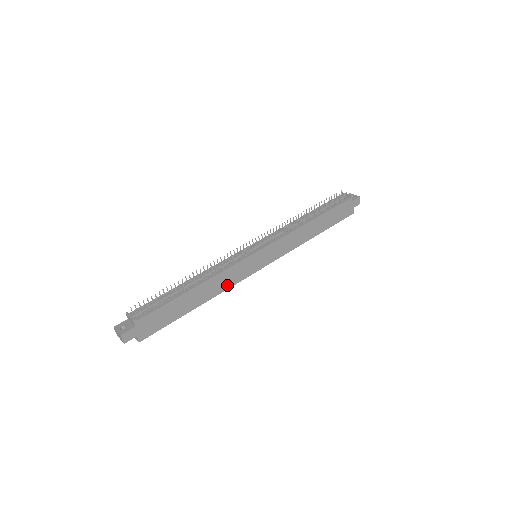
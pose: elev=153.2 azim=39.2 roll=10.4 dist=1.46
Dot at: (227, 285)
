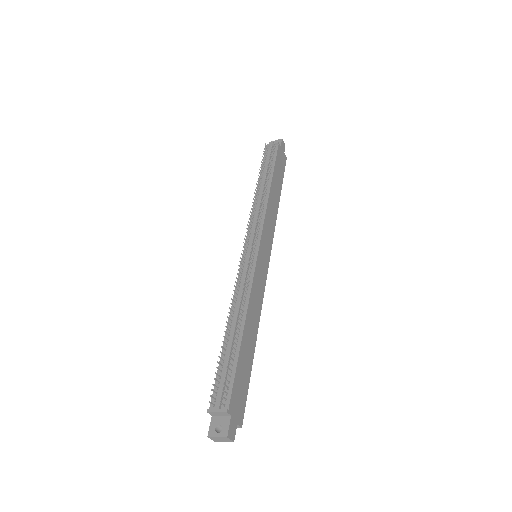
Dot at: (259, 303)
